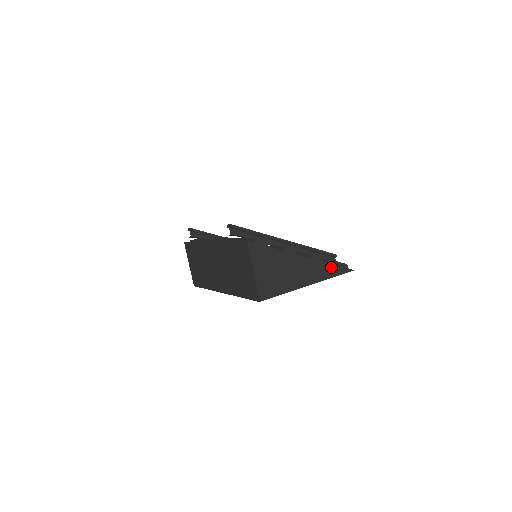
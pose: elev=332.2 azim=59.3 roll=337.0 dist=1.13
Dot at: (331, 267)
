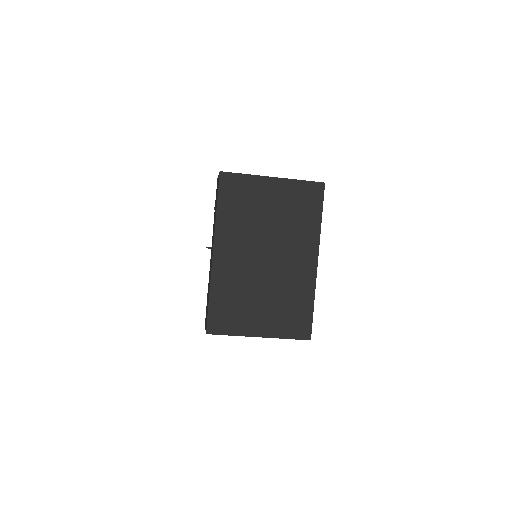
Dot at: occluded
